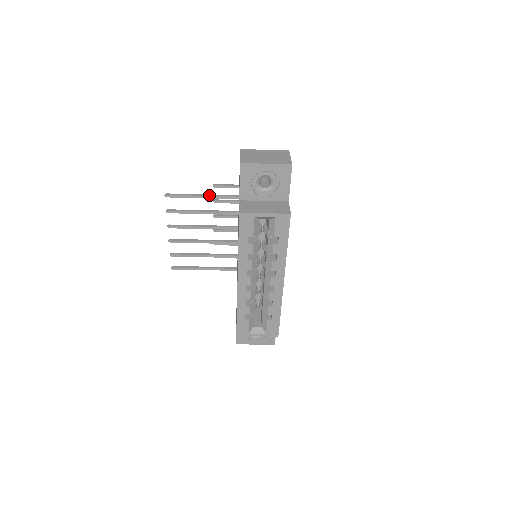
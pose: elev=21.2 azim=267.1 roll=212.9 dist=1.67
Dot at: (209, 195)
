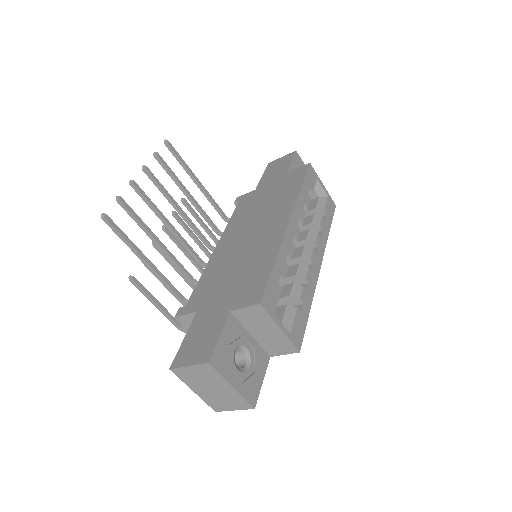
Dot at: (202, 185)
